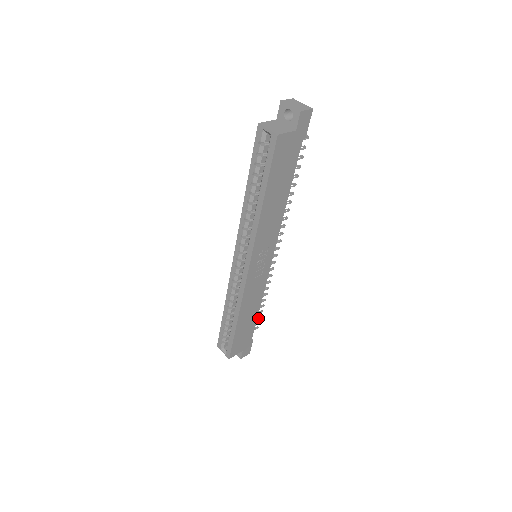
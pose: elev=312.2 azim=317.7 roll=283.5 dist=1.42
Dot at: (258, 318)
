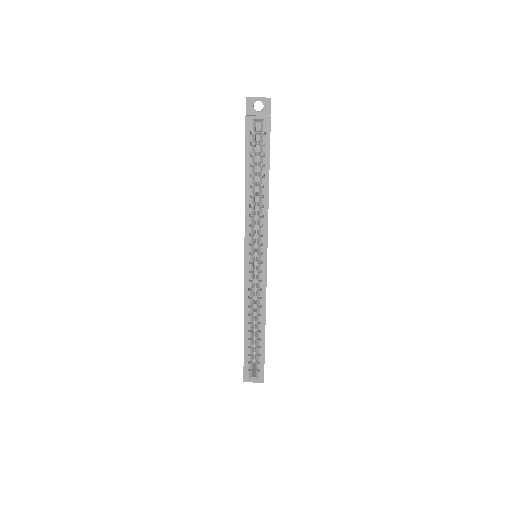
Dot at: occluded
